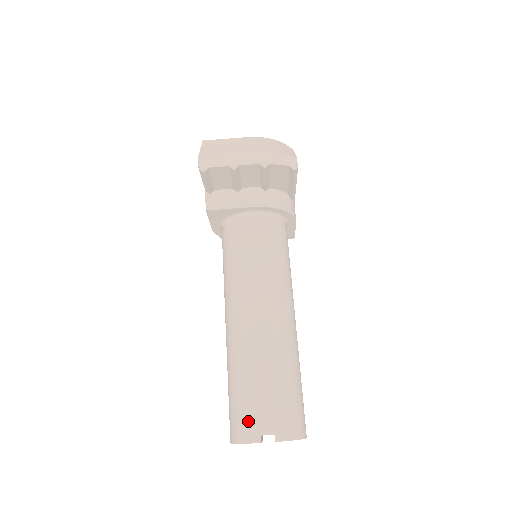
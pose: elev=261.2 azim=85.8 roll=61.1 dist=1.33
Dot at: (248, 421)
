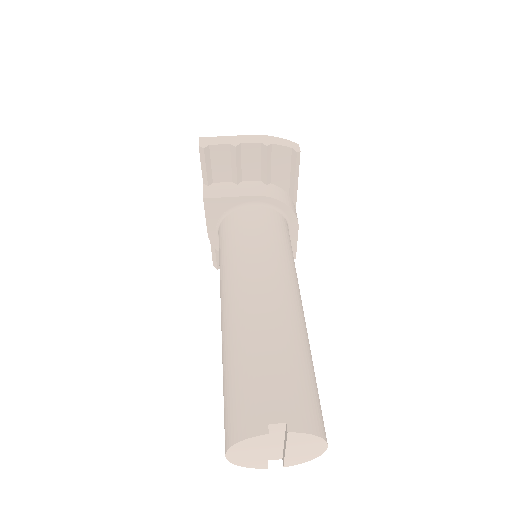
Dot at: (250, 409)
